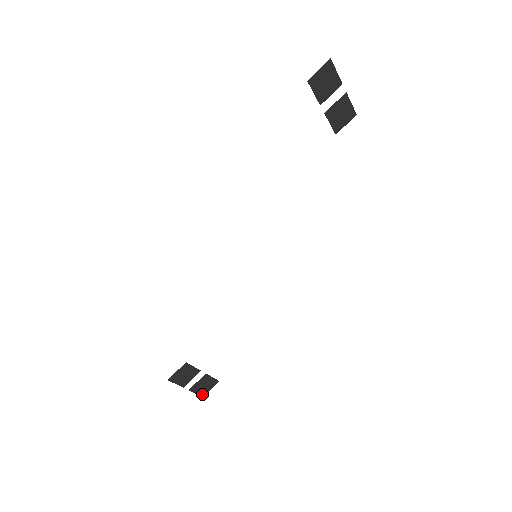
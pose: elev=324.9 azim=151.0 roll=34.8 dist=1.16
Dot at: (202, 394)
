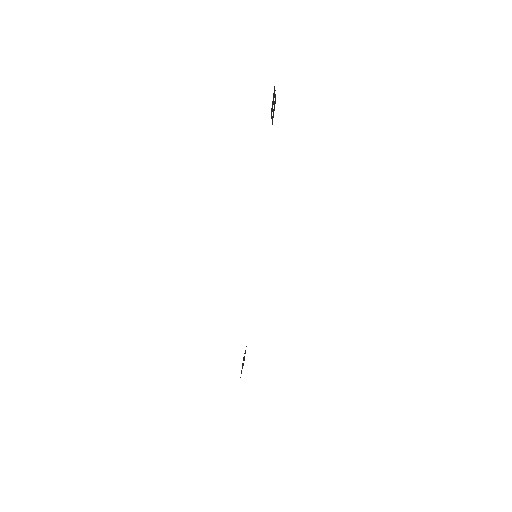
Dot at: occluded
